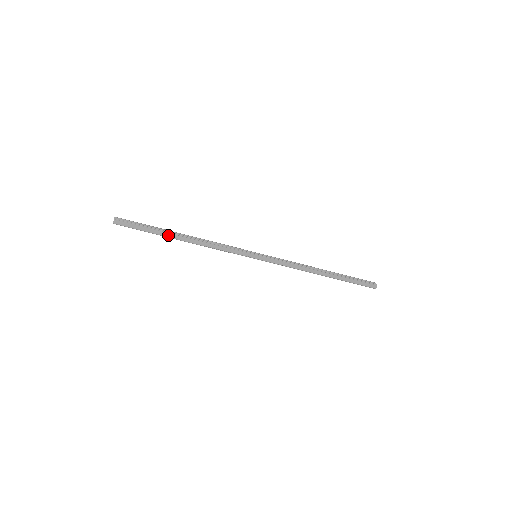
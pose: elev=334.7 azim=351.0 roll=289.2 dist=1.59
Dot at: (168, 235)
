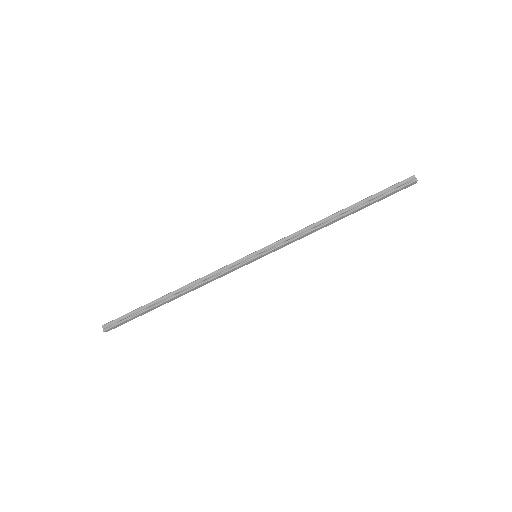
Dot at: (159, 306)
